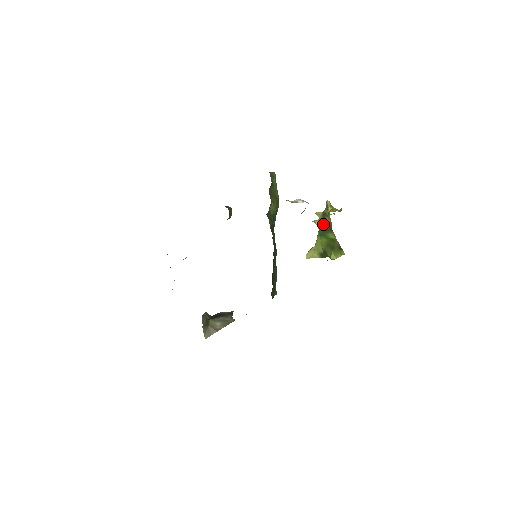
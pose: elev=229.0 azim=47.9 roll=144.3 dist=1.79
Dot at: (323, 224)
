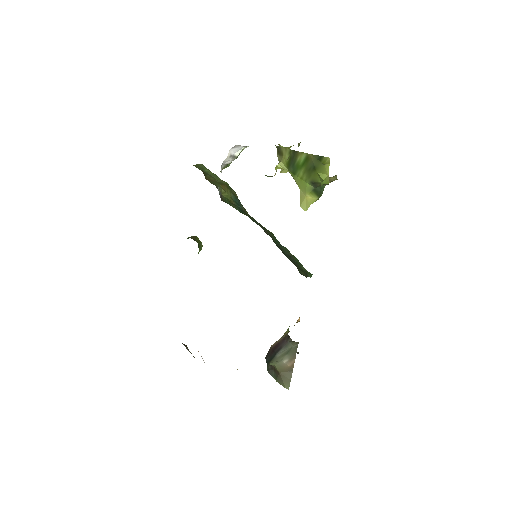
Dot at: (285, 159)
